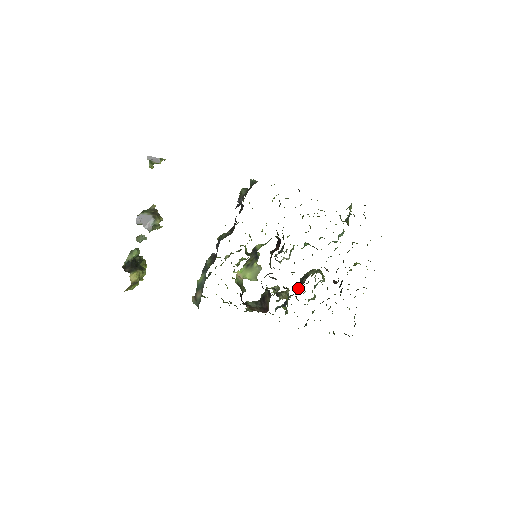
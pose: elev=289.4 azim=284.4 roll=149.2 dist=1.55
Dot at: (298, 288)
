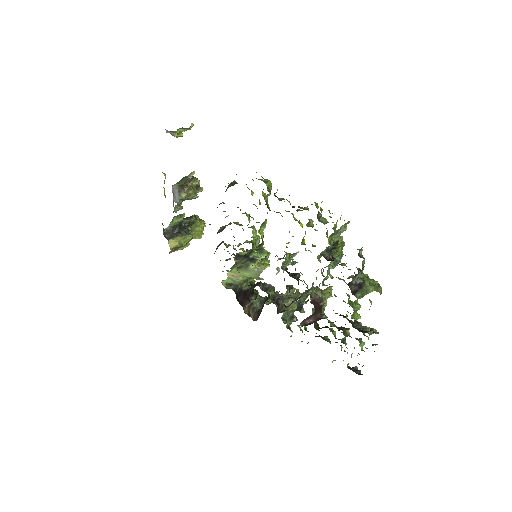
Dot at: occluded
